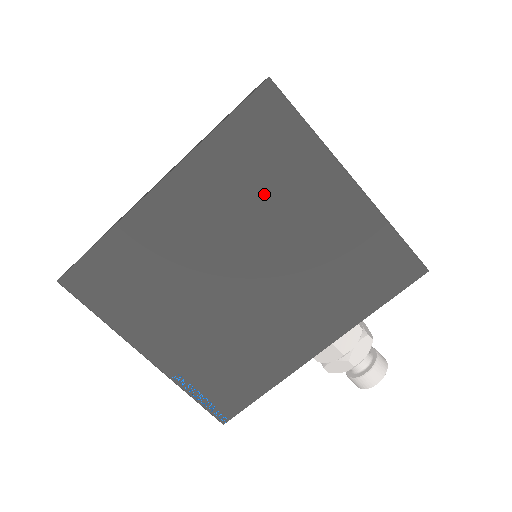
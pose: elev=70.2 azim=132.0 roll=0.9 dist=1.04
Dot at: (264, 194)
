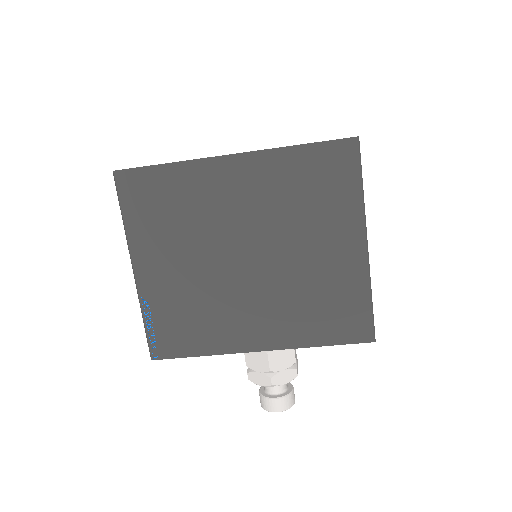
Dot at: (302, 211)
